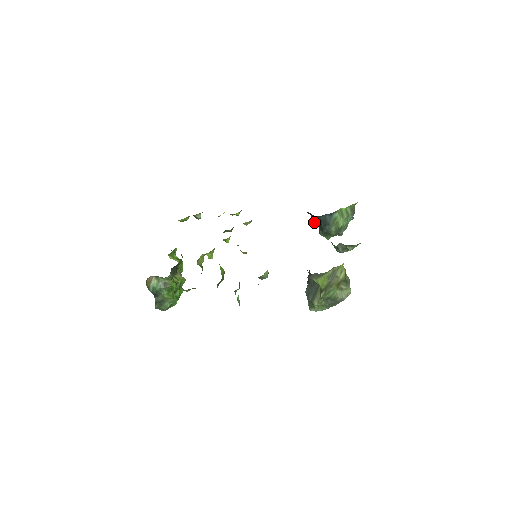
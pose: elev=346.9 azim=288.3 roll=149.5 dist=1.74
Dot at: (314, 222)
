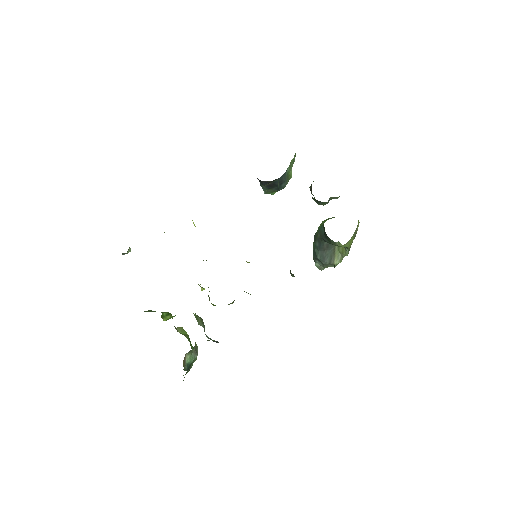
Dot at: (264, 186)
